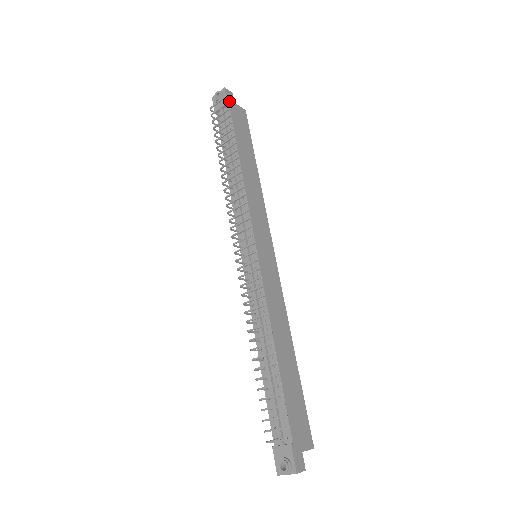
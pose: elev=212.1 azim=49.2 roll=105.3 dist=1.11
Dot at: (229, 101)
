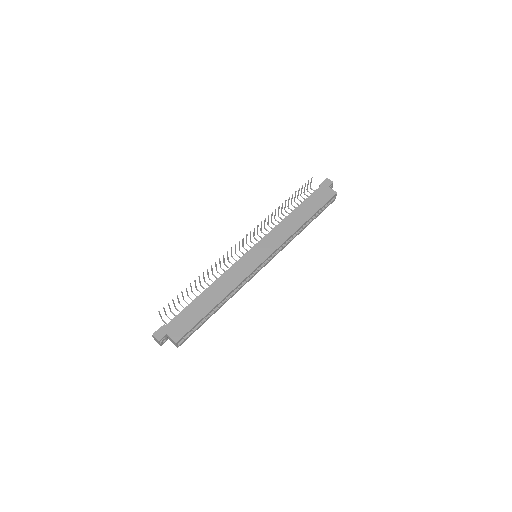
Dot at: (323, 184)
